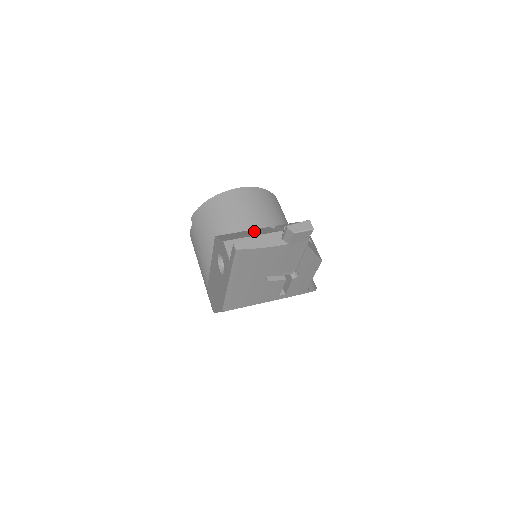
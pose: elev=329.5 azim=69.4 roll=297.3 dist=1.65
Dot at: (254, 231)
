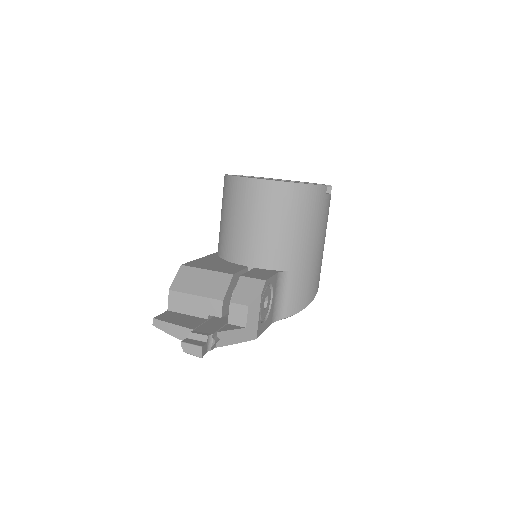
Dot at: (211, 279)
